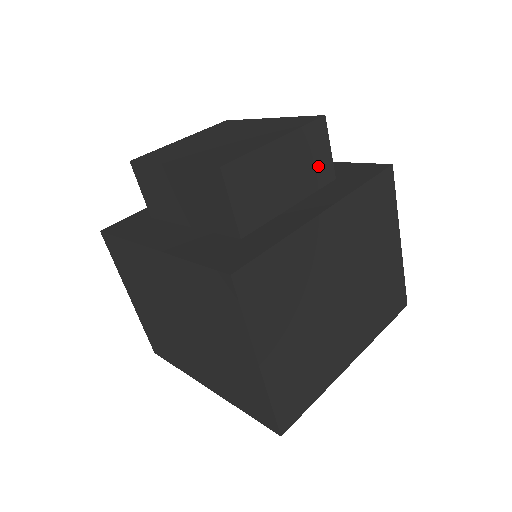
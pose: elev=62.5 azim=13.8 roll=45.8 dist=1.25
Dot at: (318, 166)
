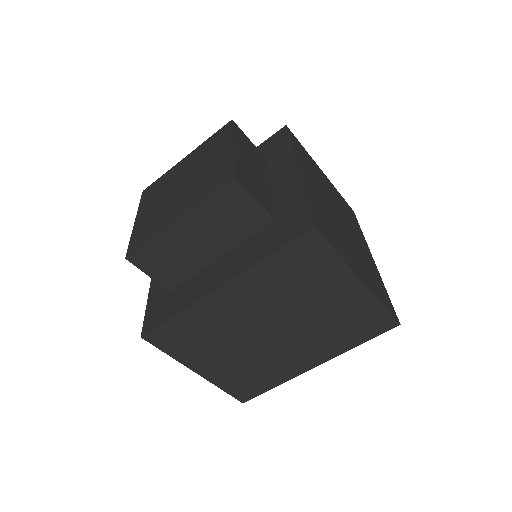
Dot at: (255, 154)
